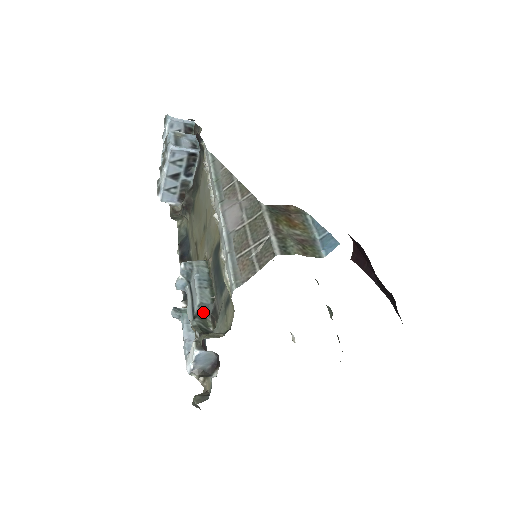
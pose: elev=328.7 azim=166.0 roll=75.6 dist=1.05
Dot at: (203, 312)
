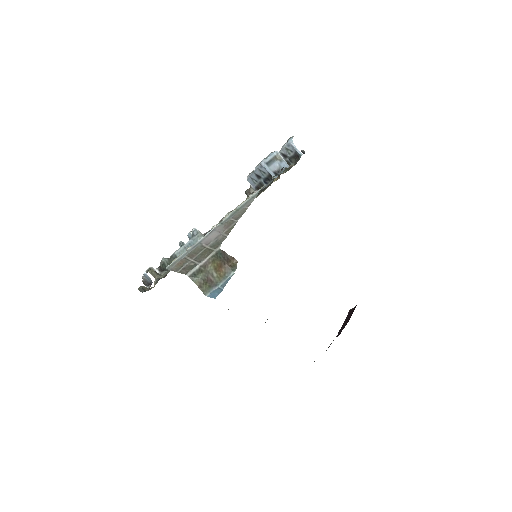
Dot at: occluded
